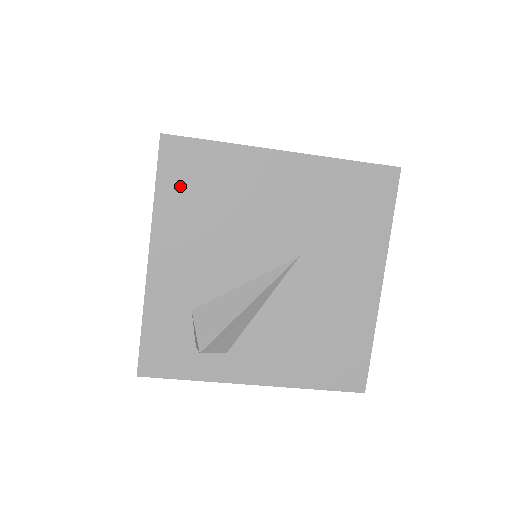
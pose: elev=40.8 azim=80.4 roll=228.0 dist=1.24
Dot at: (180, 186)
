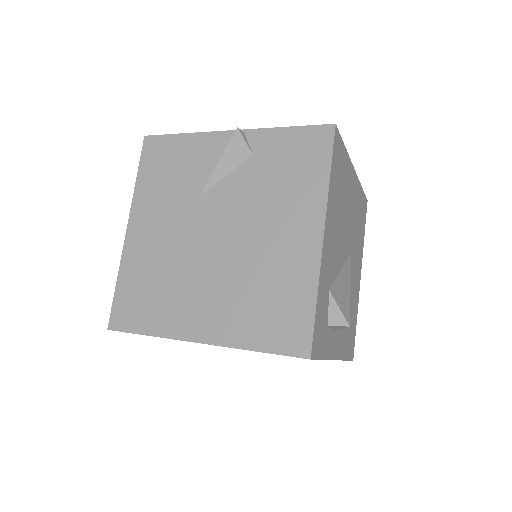
Dot at: (336, 175)
